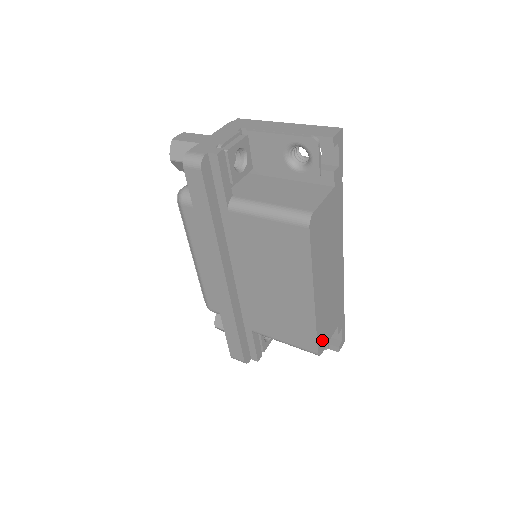
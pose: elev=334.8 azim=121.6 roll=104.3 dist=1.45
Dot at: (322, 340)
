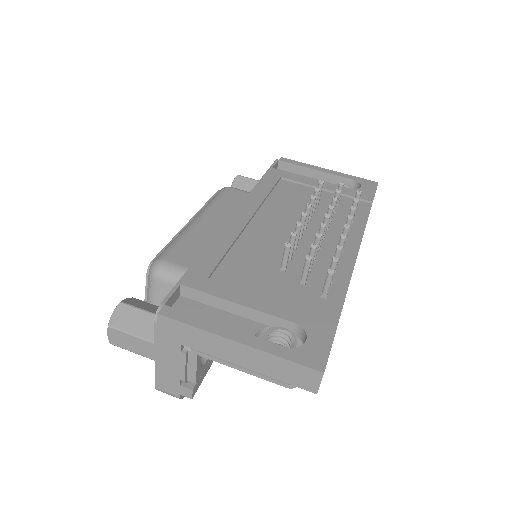
Dot at: occluded
